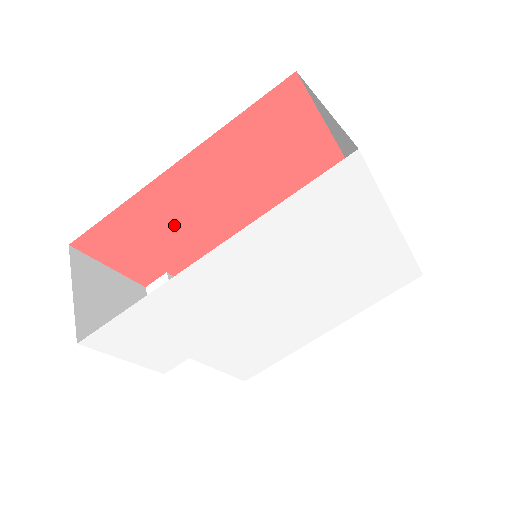
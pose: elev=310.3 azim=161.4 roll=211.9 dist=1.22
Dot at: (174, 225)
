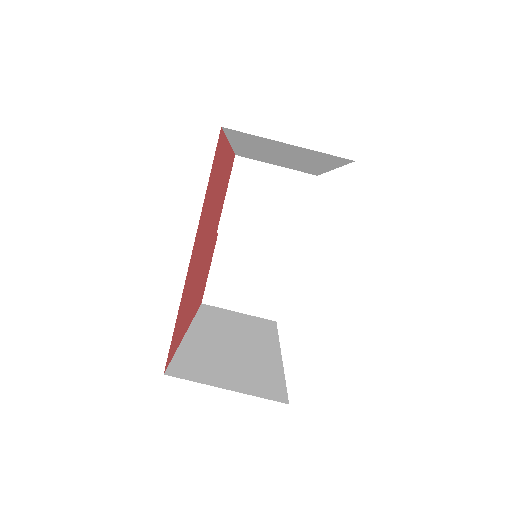
Dot at: (203, 275)
